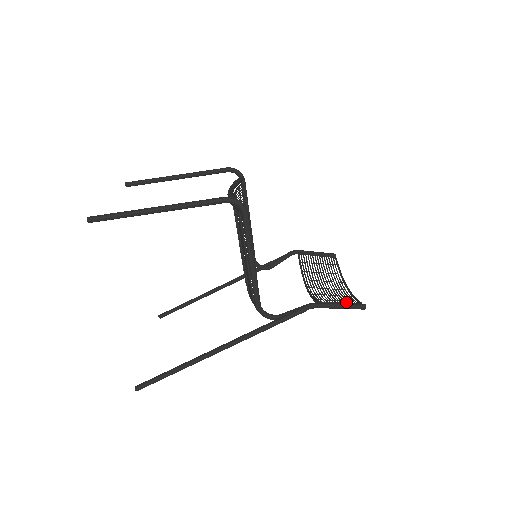
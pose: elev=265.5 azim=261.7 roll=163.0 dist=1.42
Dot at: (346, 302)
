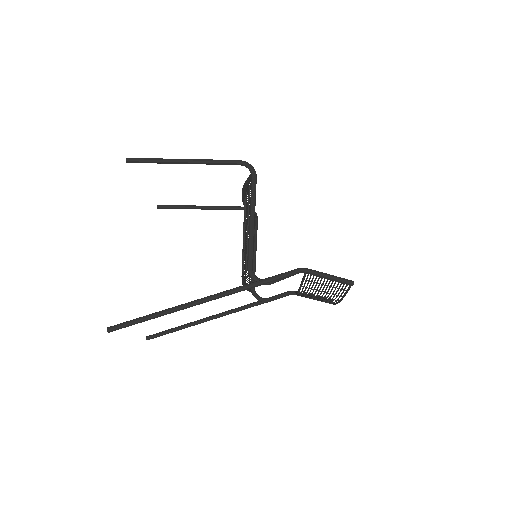
Dot at: occluded
